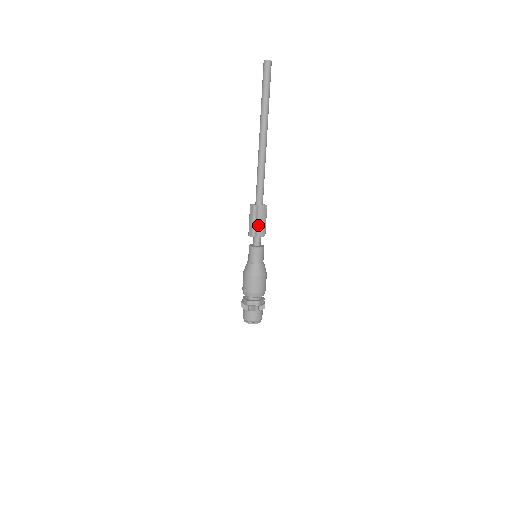
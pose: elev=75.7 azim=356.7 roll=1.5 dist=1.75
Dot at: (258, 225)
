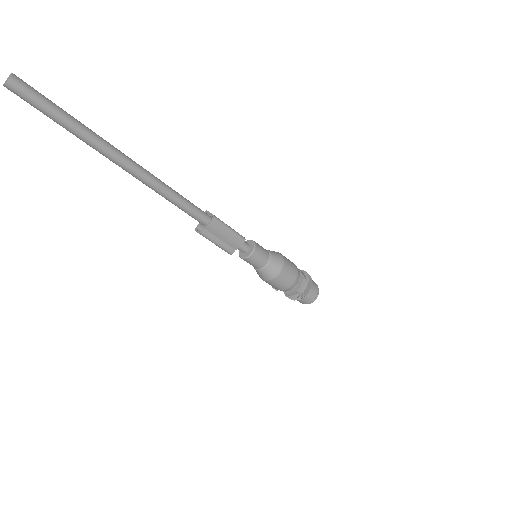
Dot at: (225, 241)
